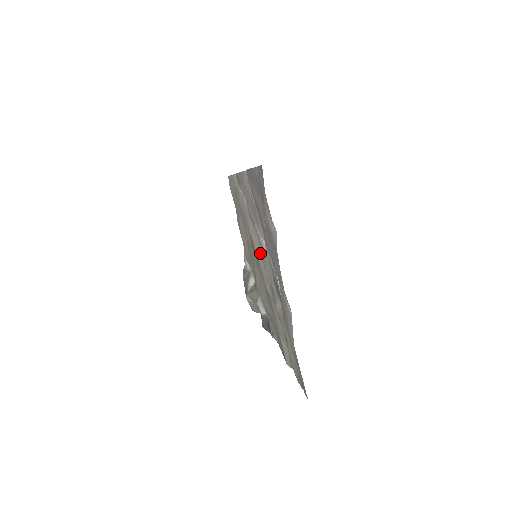
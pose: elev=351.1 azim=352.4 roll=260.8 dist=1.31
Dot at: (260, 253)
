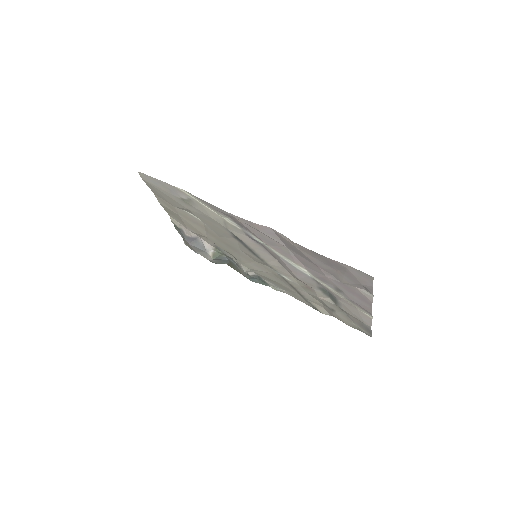
Dot at: (270, 259)
